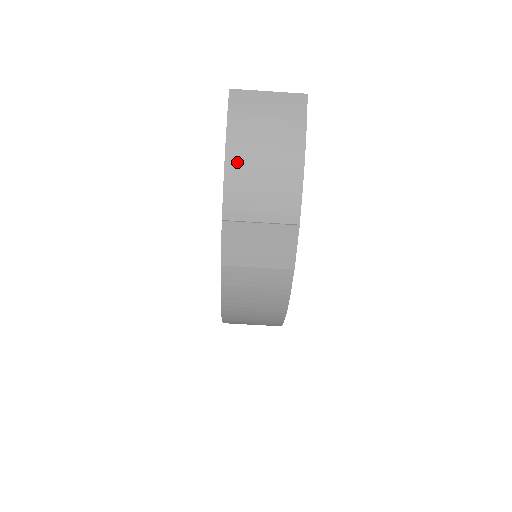
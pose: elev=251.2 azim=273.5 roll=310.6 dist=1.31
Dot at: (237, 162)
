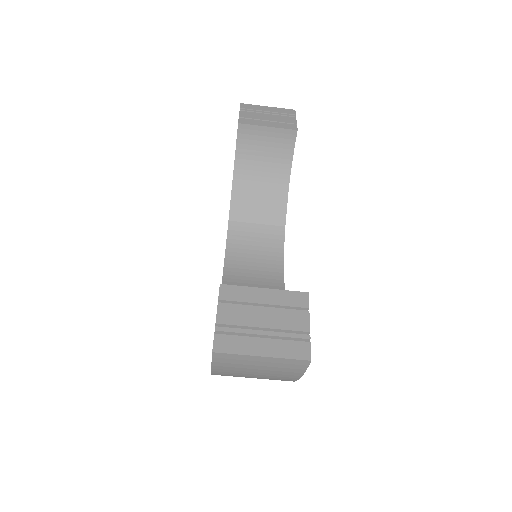
Dot at: occluded
